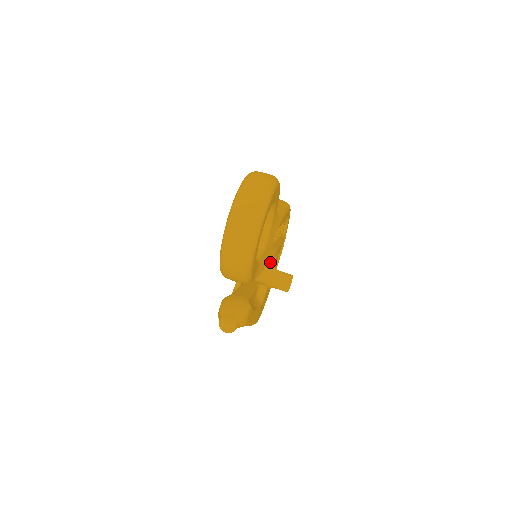
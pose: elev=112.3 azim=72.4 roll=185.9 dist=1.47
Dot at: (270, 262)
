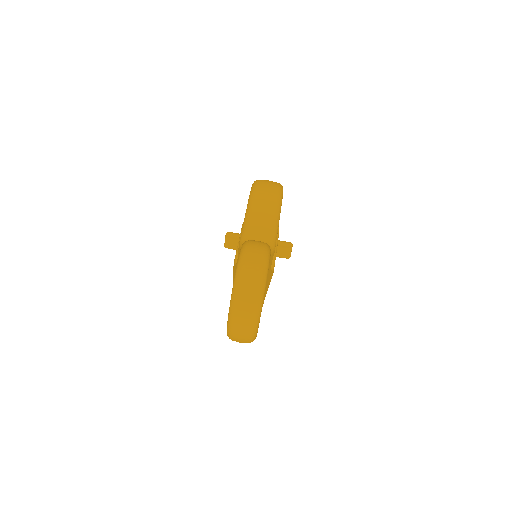
Dot at: occluded
